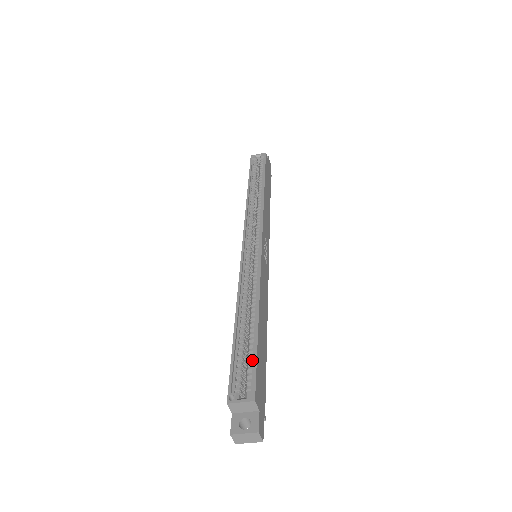
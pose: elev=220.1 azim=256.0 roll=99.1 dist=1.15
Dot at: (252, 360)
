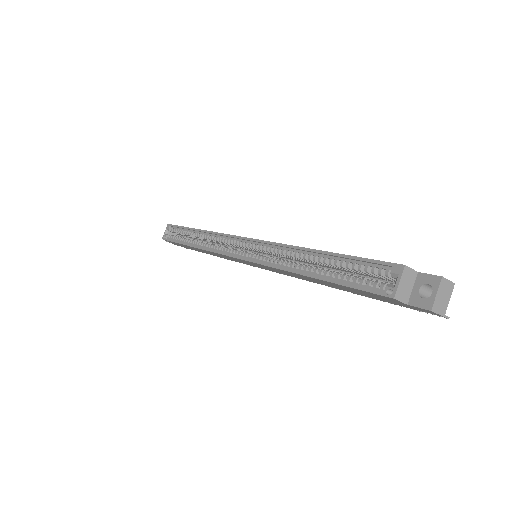
Dot at: (359, 264)
